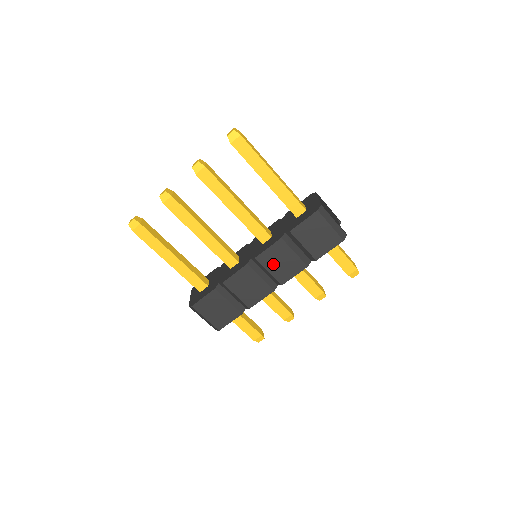
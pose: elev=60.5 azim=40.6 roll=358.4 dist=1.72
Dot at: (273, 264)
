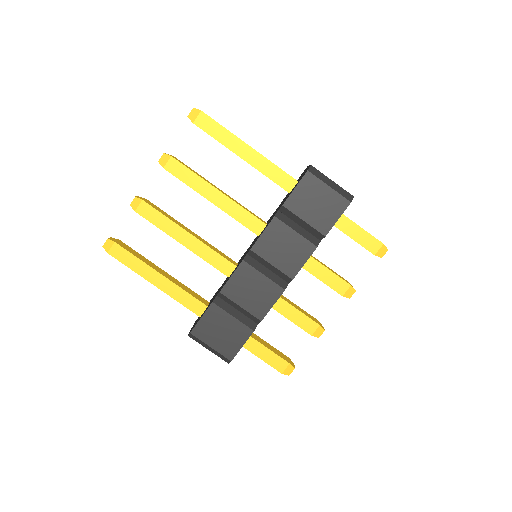
Dot at: (274, 253)
